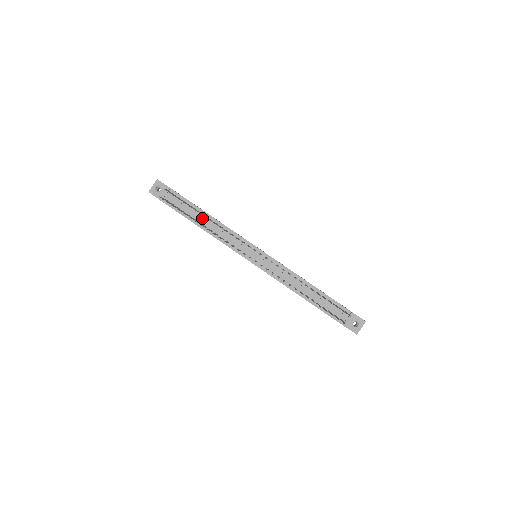
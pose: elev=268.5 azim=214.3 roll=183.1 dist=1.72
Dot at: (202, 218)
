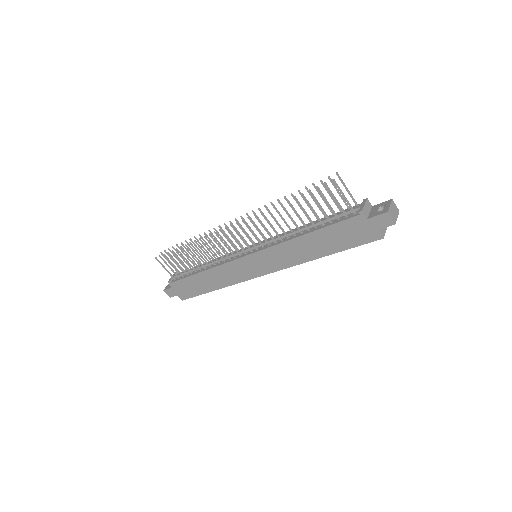
Dot at: (201, 265)
